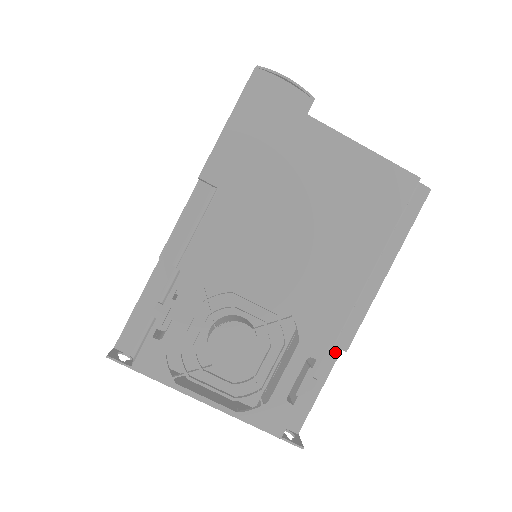
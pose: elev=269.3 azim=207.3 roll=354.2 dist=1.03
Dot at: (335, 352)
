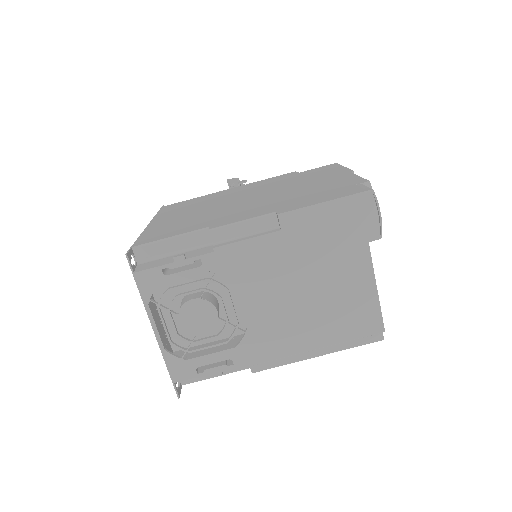
Dot at: (246, 366)
